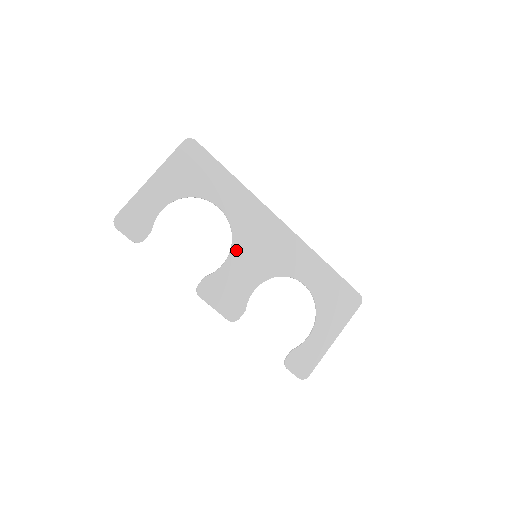
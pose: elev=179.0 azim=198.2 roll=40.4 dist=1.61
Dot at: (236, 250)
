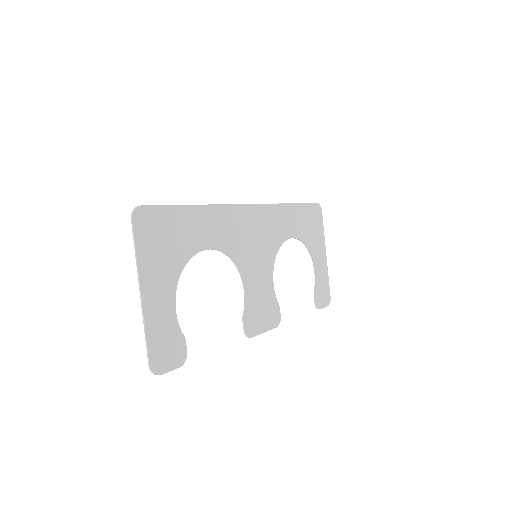
Dot at: (243, 269)
